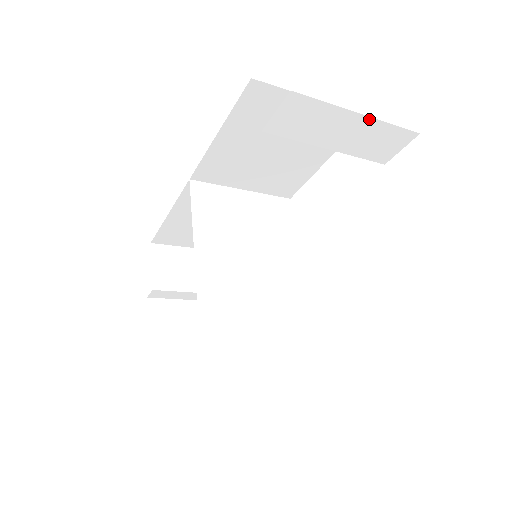
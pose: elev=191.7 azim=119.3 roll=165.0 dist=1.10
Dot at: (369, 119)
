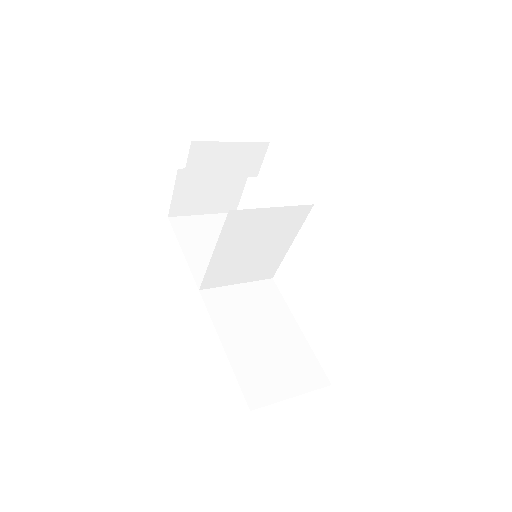
Dot at: occluded
